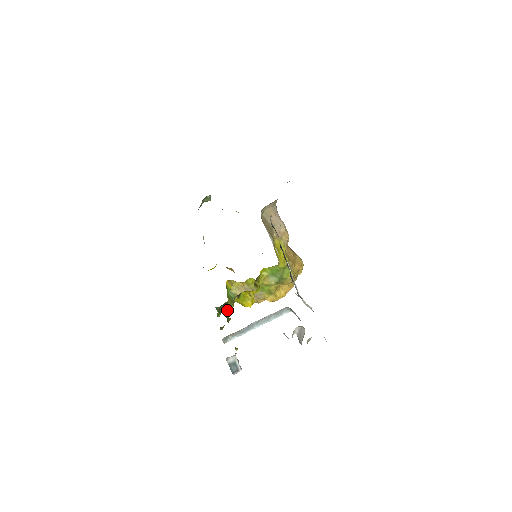
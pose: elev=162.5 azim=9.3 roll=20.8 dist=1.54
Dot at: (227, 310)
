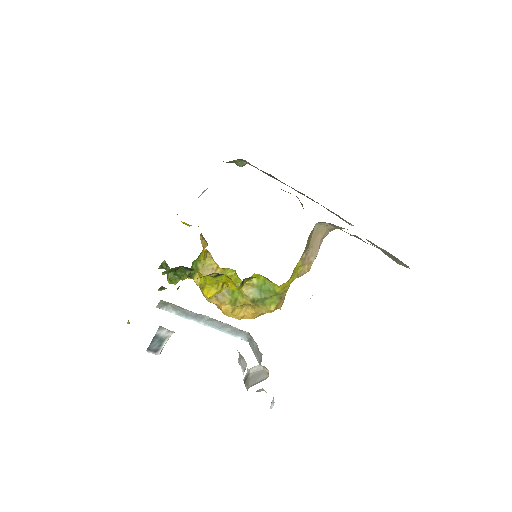
Dot at: (174, 276)
